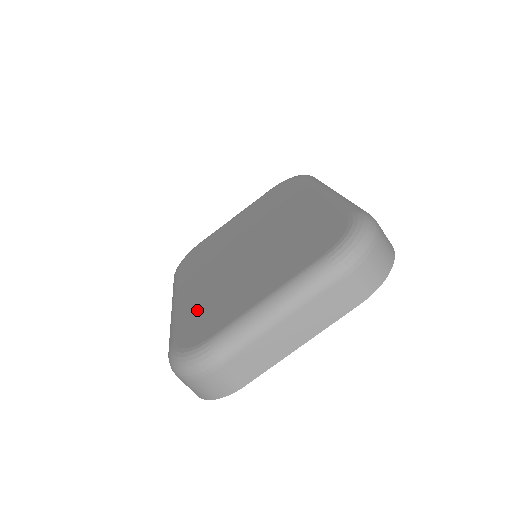
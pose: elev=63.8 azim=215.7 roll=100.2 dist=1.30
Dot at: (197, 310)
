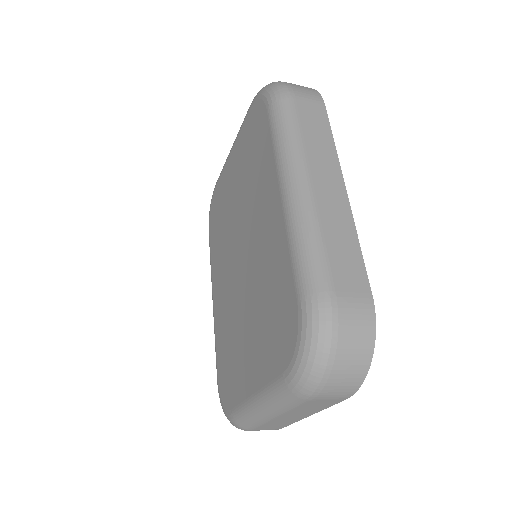
Dot at: (223, 345)
